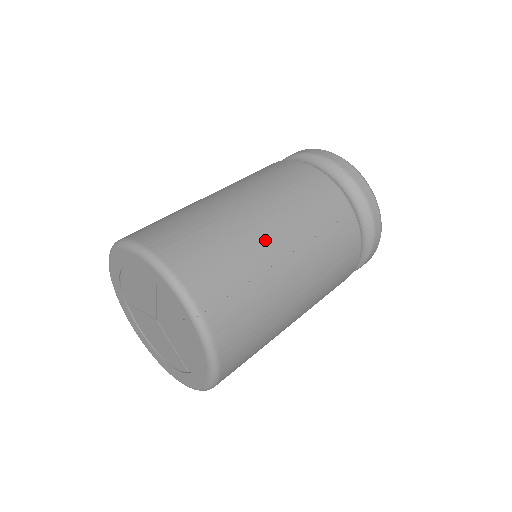
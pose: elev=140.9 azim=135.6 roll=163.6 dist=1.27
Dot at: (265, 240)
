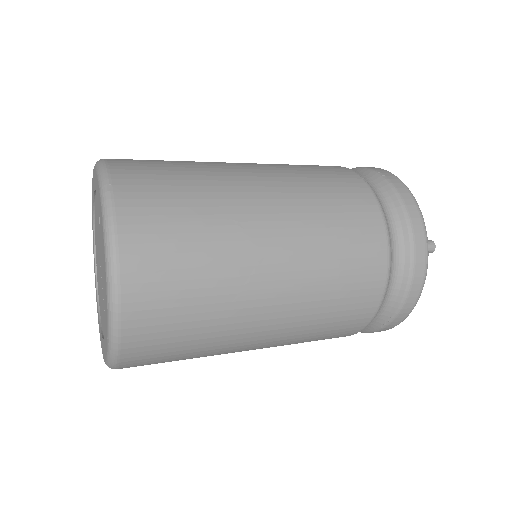
Dot at: (240, 189)
